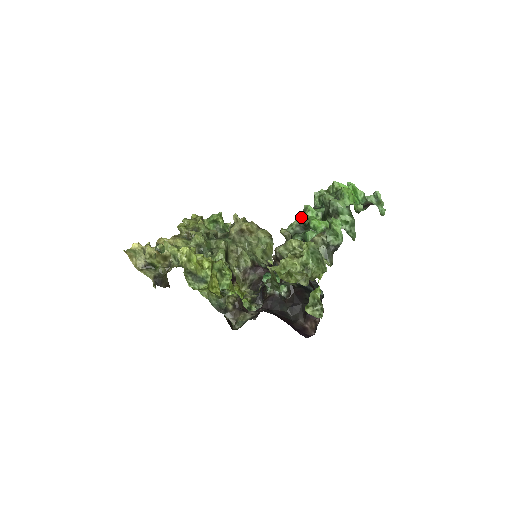
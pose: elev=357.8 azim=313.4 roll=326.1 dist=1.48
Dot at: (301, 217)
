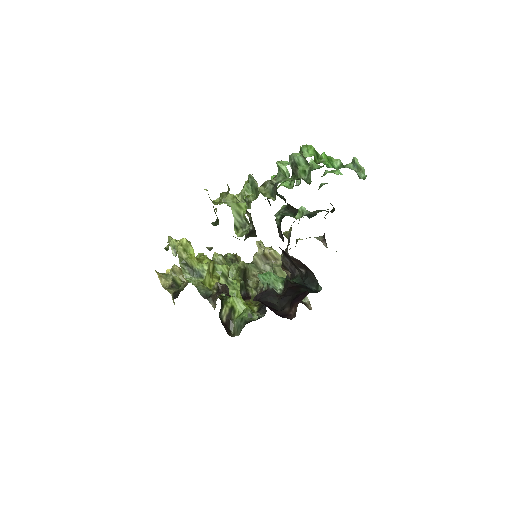
Dot at: occluded
